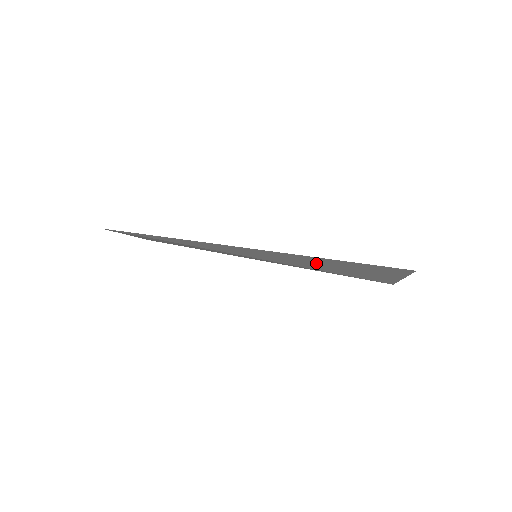
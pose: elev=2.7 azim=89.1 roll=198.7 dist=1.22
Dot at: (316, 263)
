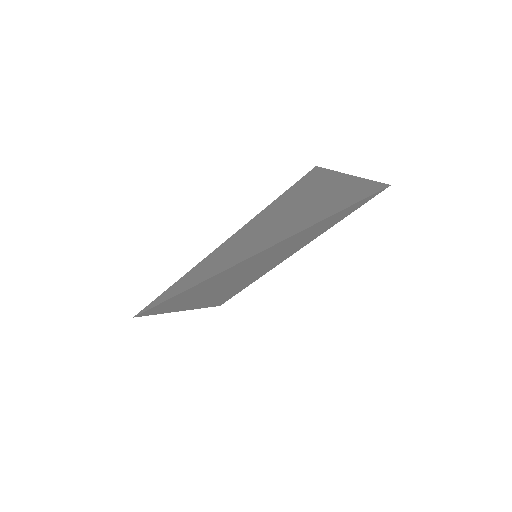
Dot at: (275, 225)
